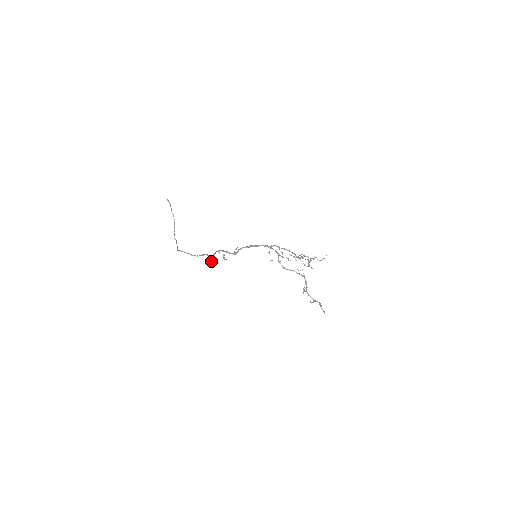
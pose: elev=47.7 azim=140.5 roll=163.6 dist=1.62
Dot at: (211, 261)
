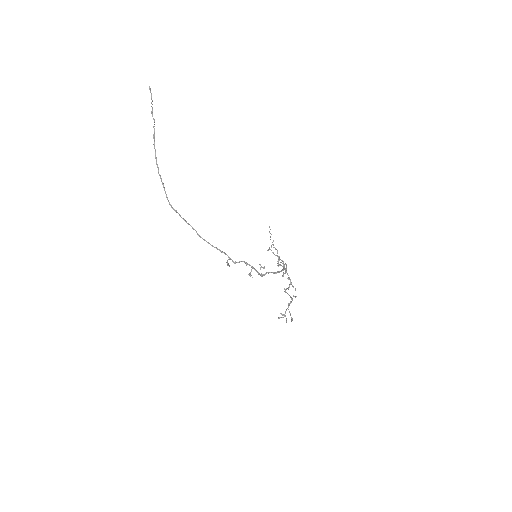
Dot at: (227, 262)
